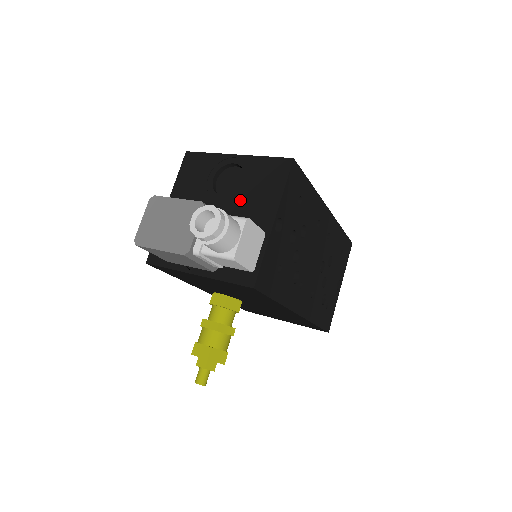
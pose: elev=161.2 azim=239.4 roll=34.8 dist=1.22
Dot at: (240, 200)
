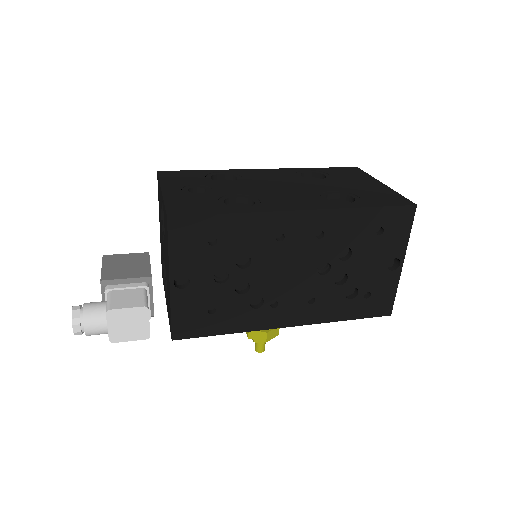
Dot at: (165, 246)
